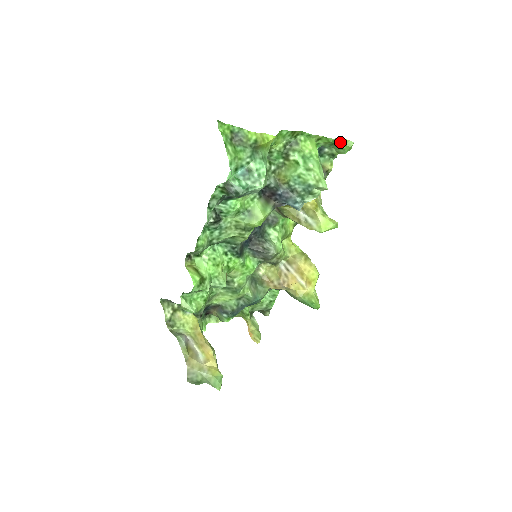
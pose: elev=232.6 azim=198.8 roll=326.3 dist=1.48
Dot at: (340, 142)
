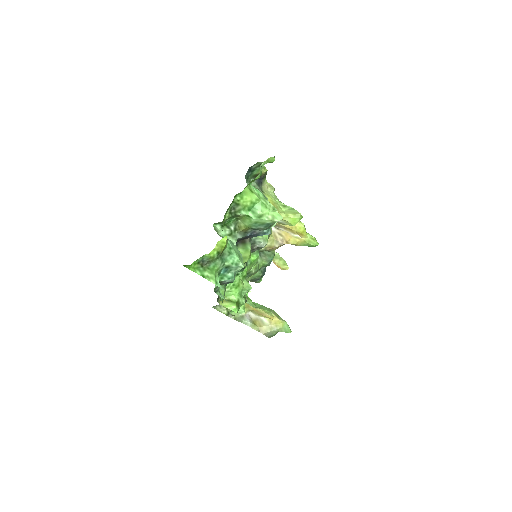
Dot at: occluded
